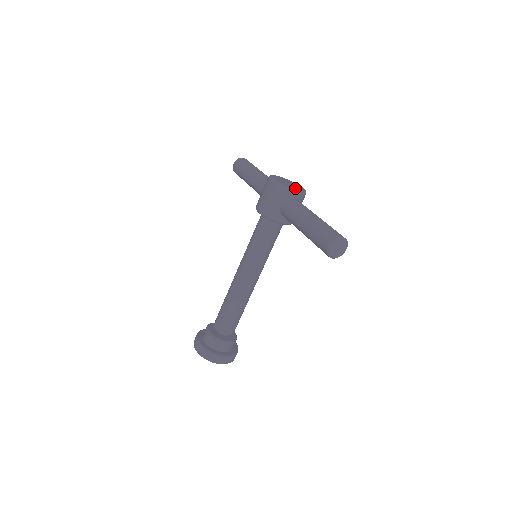
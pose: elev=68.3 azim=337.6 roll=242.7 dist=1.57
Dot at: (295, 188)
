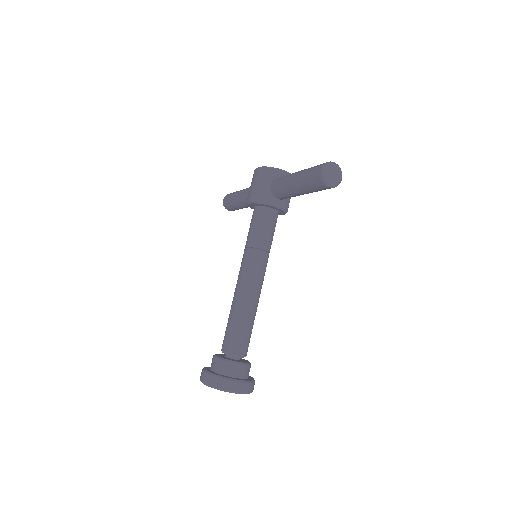
Dot at: occluded
